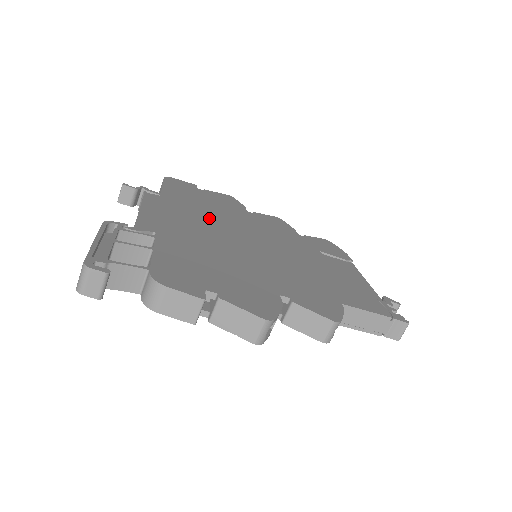
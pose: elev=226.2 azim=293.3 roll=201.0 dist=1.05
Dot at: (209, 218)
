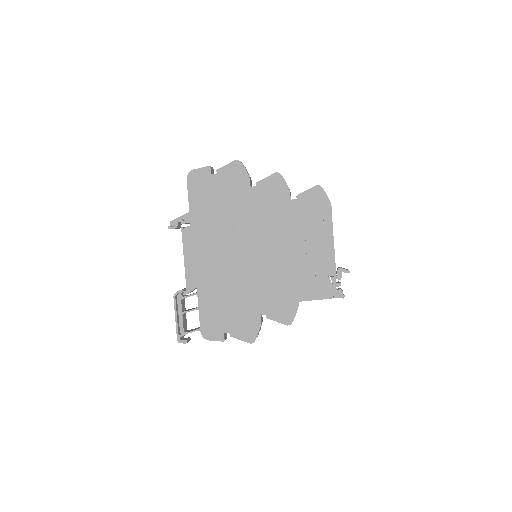
Dot at: (222, 236)
